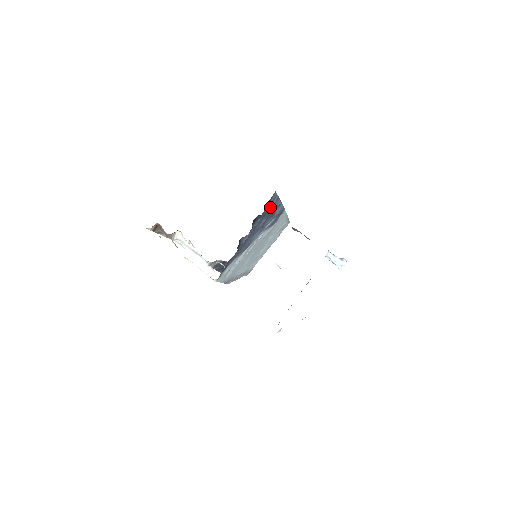
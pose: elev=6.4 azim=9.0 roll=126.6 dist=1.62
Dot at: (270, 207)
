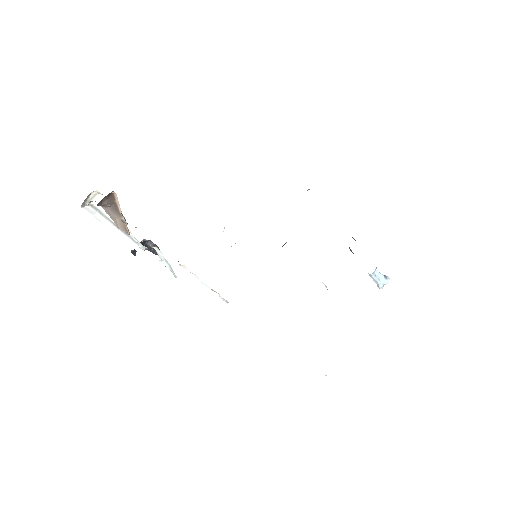
Dot at: occluded
